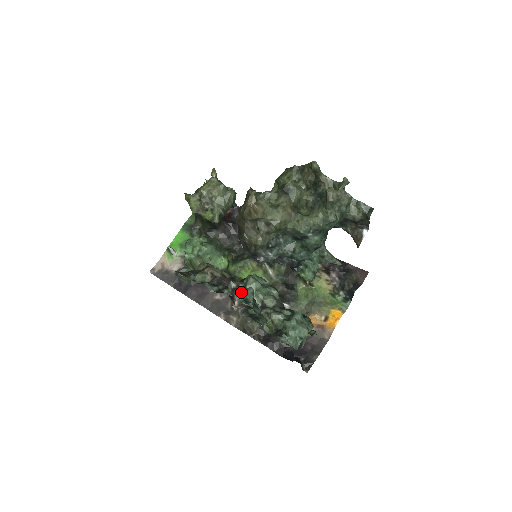
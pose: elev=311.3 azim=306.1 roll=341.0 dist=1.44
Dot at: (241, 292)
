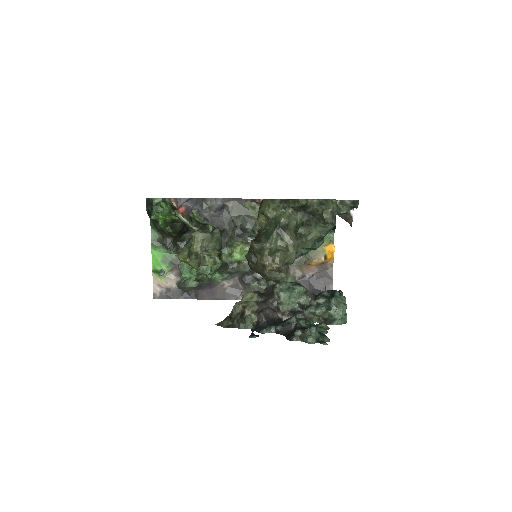
Dot at: (312, 339)
